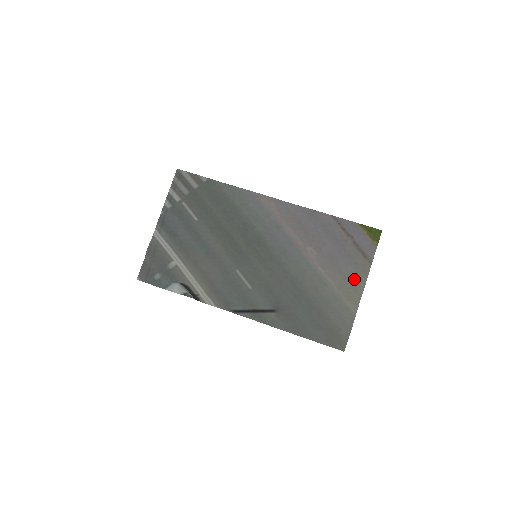
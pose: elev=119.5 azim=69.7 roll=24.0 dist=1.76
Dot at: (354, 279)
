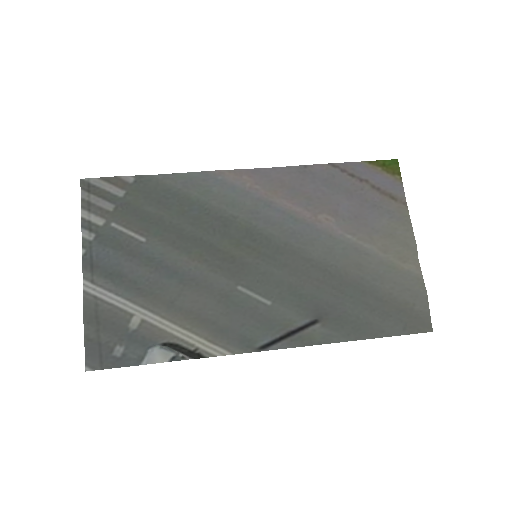
Dot at: (397, 232)
